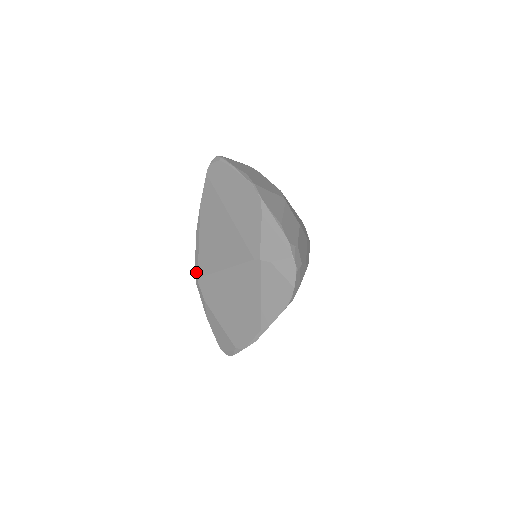
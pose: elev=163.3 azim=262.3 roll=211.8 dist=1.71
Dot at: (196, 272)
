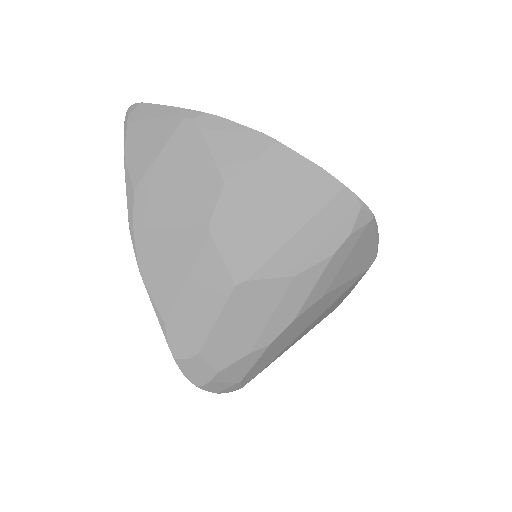
Dot at: occluded
